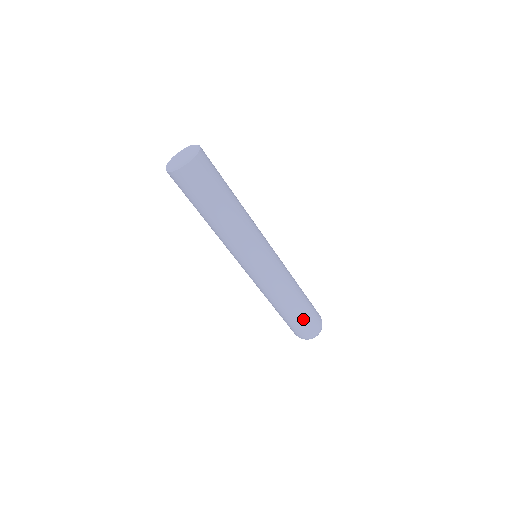
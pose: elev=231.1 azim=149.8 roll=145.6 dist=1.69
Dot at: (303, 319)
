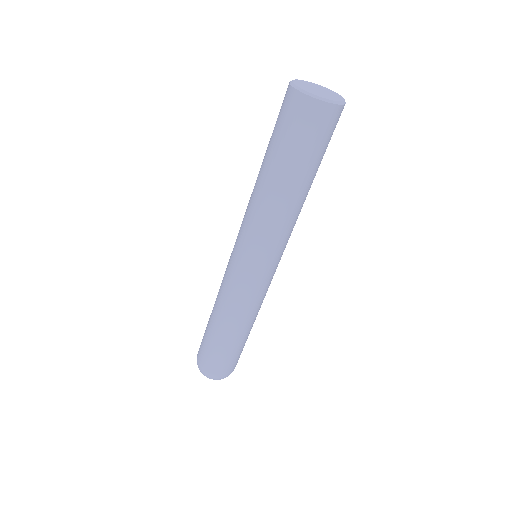
Dot at: (240, 351)
